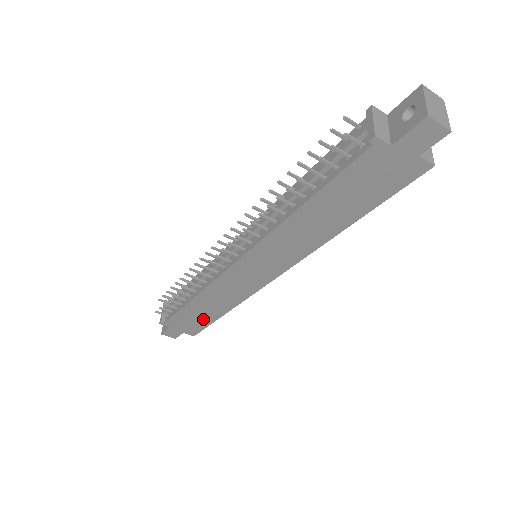
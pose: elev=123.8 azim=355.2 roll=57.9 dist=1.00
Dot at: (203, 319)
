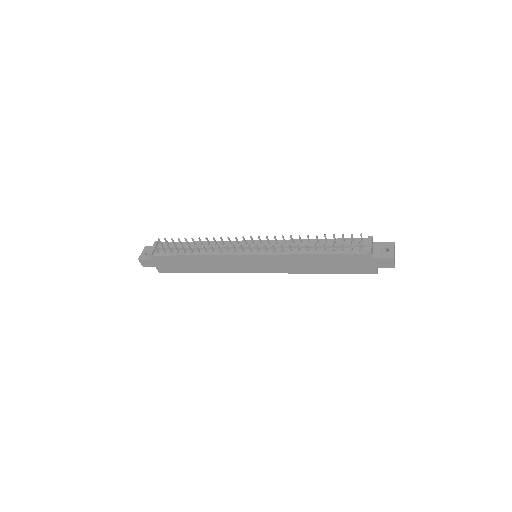
Dot at: (183, 267)
